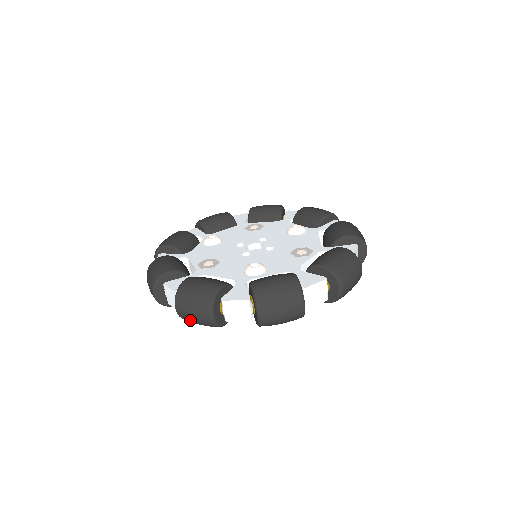
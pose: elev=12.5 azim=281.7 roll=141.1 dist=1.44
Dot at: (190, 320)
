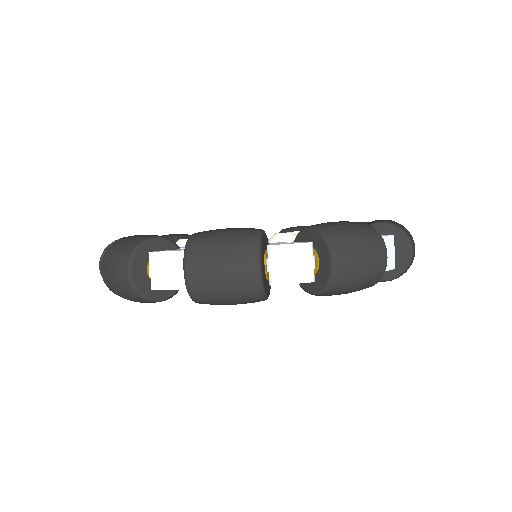
Dot at: (211, 288)
